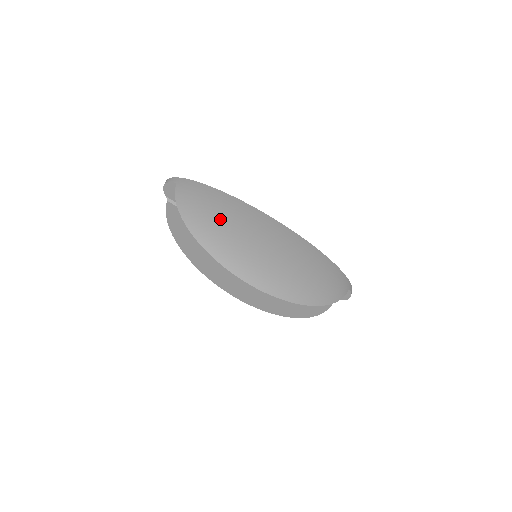
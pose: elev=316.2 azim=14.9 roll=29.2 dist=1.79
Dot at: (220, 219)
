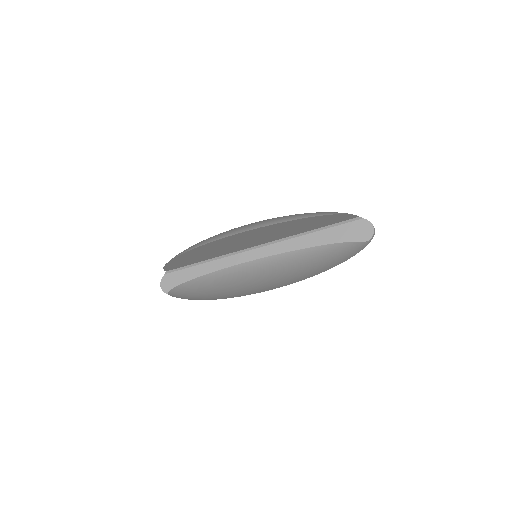
Dot at: occluded
